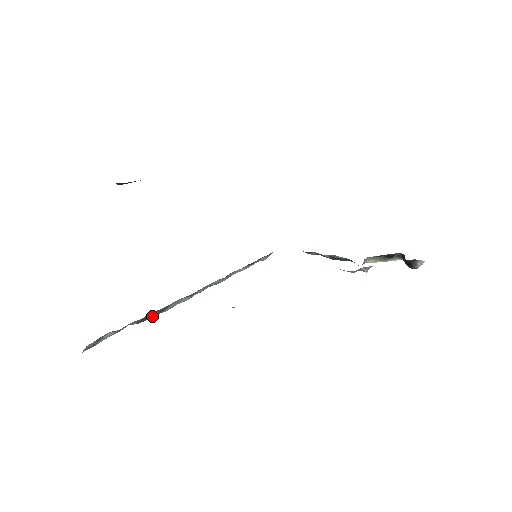
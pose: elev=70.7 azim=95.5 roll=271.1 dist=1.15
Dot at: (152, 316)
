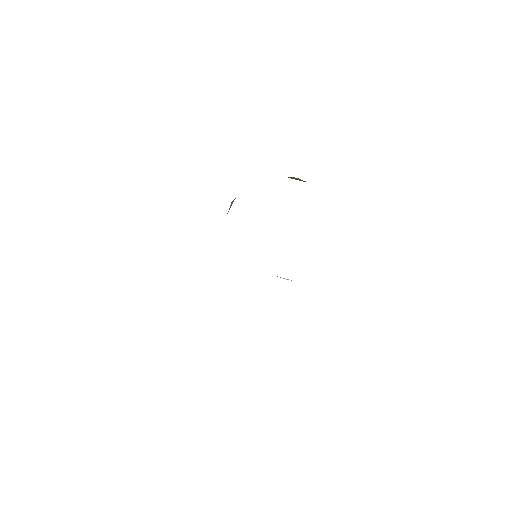
Dot at: occluded
